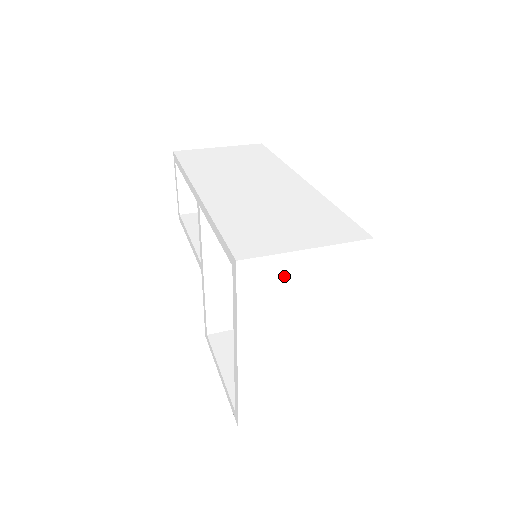
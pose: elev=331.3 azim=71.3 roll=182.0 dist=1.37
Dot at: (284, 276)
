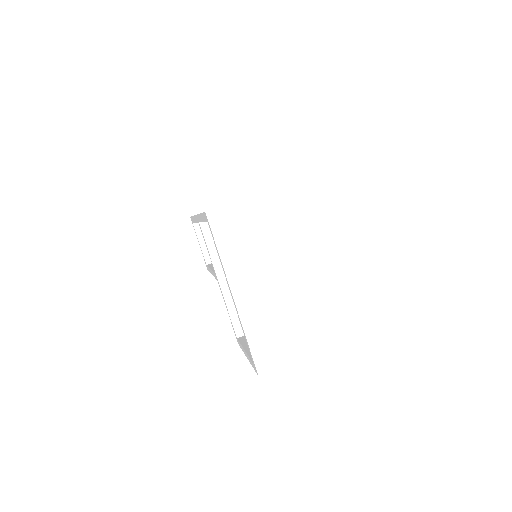
Dot at: (247, 220)
